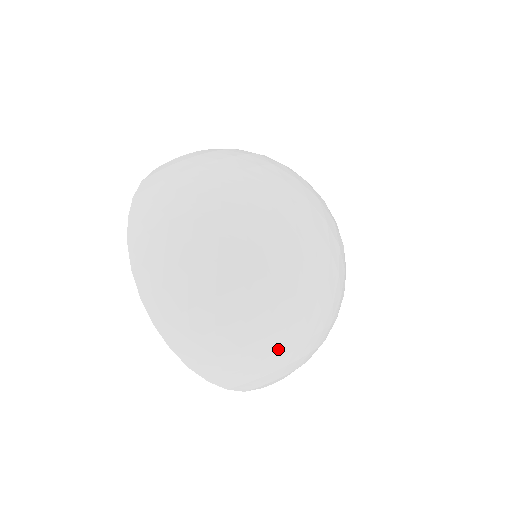
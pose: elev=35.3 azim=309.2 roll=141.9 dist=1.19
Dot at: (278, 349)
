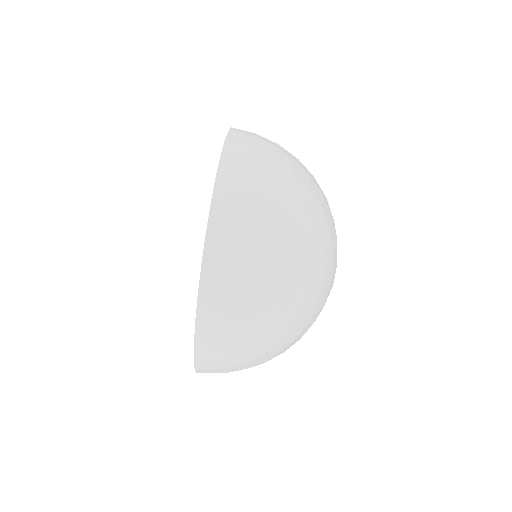
Dot at: (291, 214)
